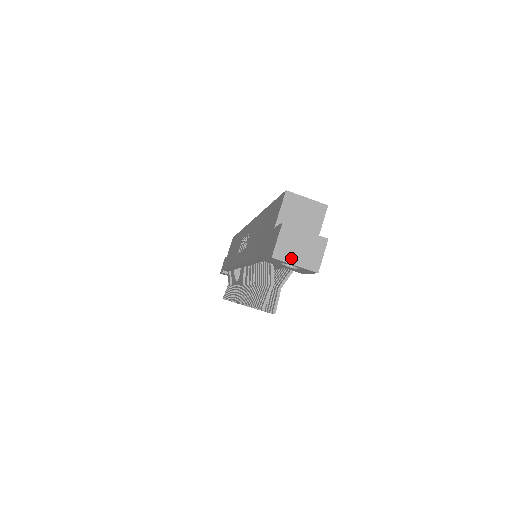
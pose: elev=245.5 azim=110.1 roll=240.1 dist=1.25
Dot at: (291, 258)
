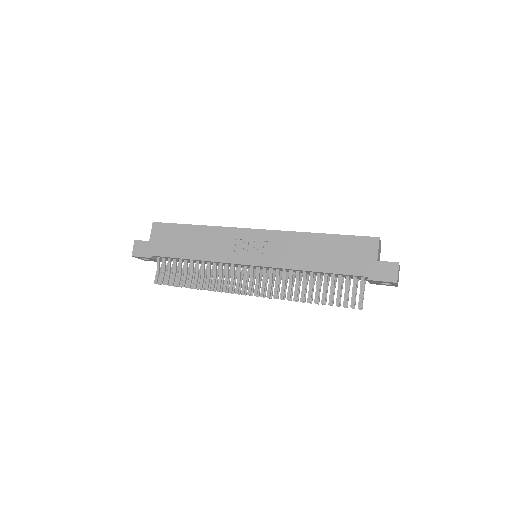
Dot at: occluded
